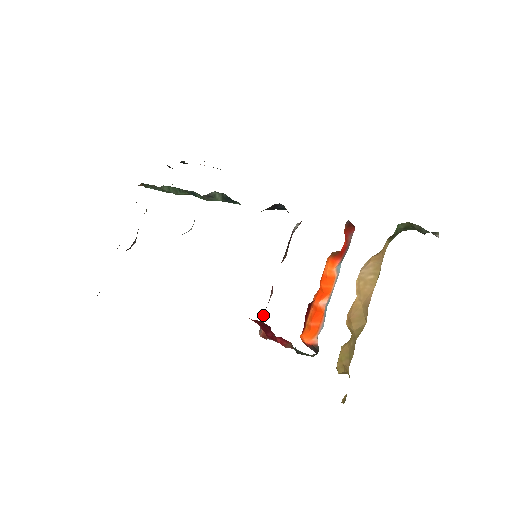
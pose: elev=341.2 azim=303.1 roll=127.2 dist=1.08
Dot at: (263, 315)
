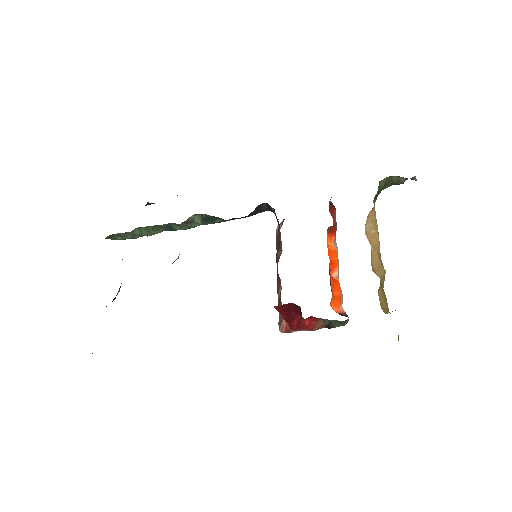
Dot at: occluded
